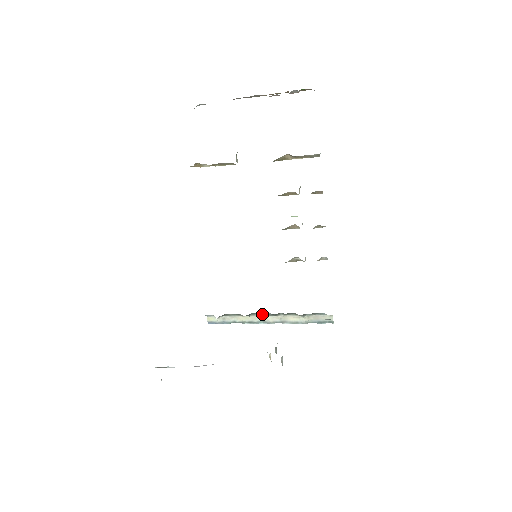
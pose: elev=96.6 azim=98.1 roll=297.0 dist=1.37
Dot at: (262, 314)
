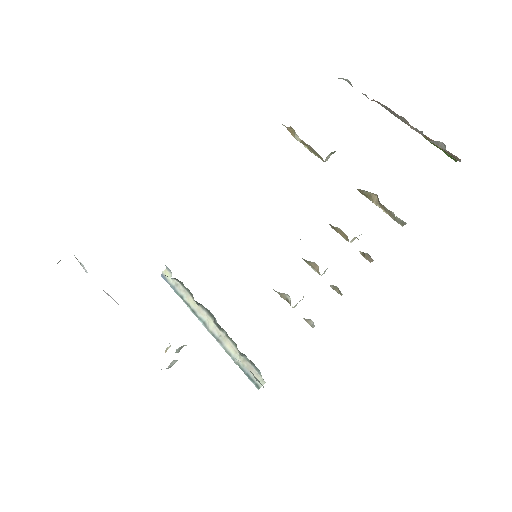
Dot at: (210, 315)
